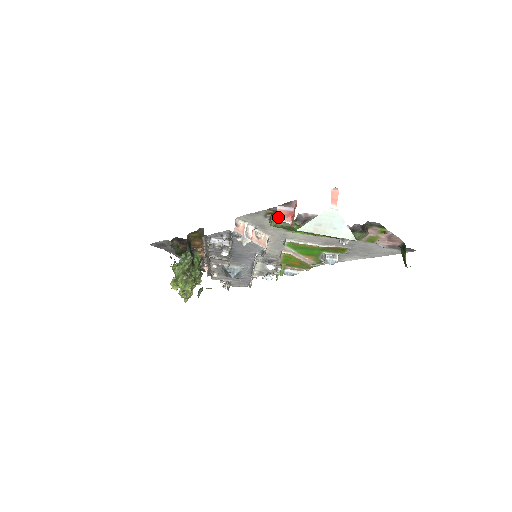
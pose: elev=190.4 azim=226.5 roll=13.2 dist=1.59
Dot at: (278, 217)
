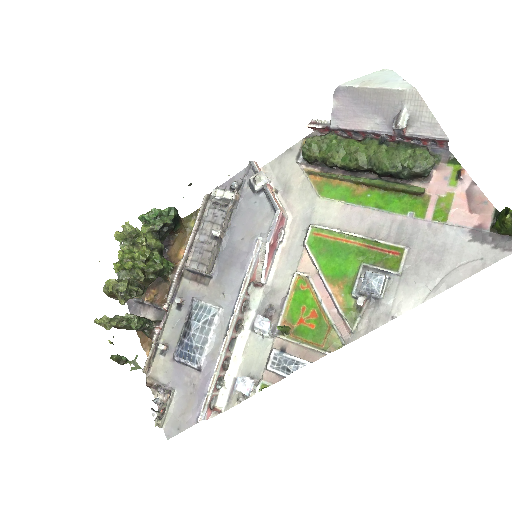
Dot at: (317, 121)
